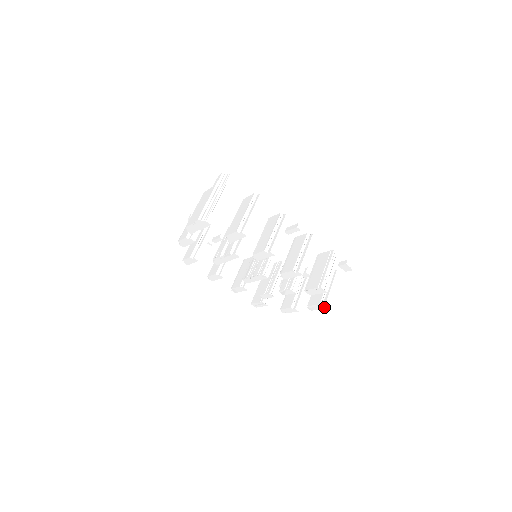
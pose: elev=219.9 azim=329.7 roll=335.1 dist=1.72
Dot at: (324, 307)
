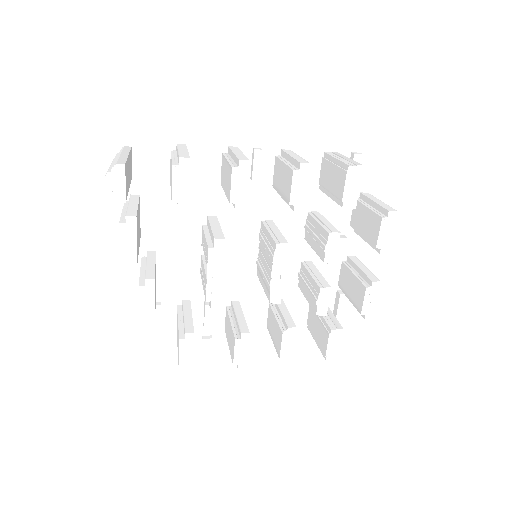
Dot at: (391, 217)
